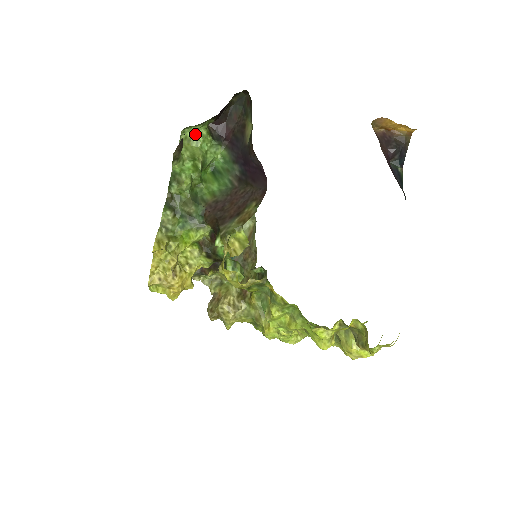
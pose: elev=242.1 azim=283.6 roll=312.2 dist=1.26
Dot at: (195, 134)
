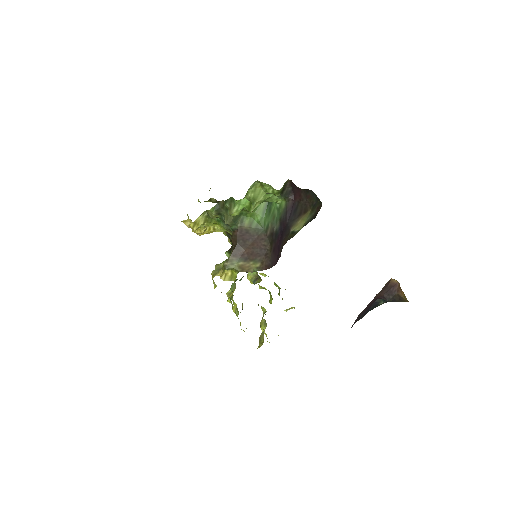
Dot at: (269, 185)
